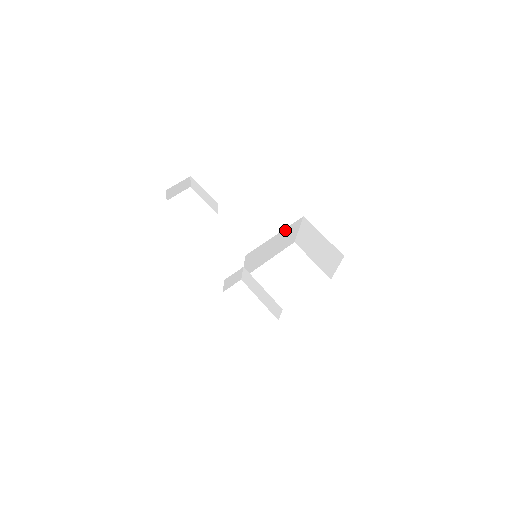
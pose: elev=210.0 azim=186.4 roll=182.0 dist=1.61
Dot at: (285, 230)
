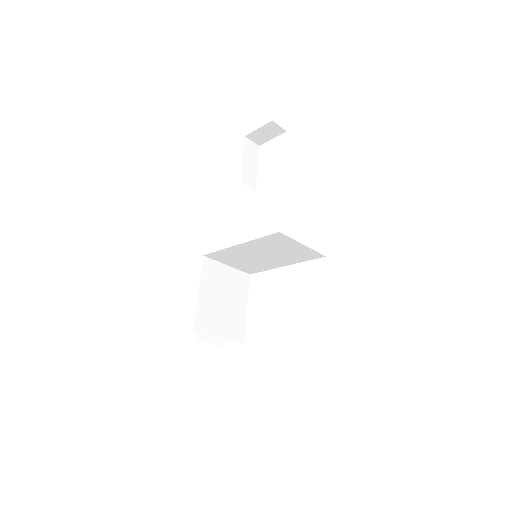
Dot at: (257, 241)
